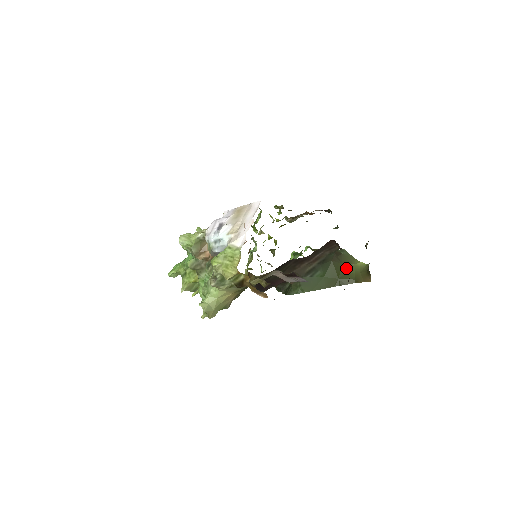
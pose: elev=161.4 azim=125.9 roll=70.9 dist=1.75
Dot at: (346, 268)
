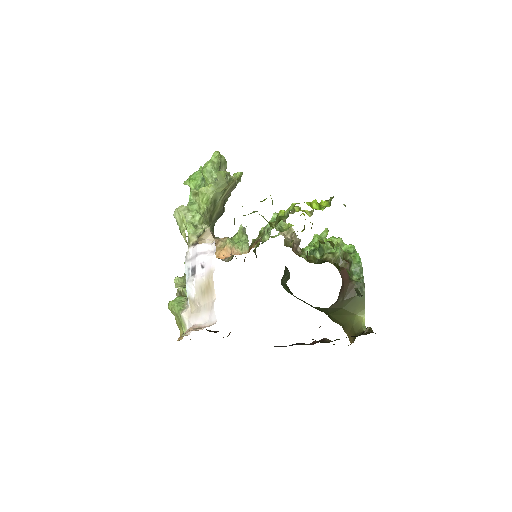
Dot at: (344, 313)
